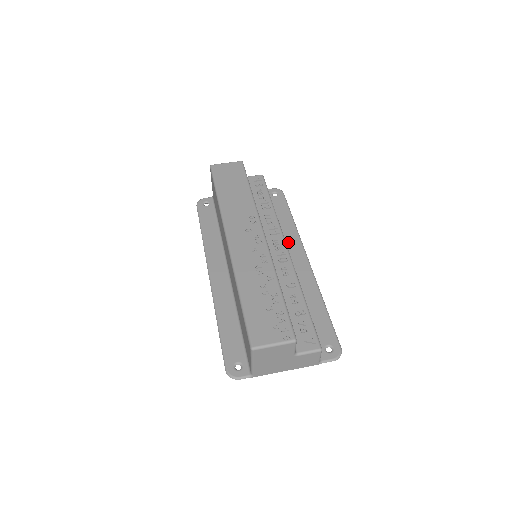
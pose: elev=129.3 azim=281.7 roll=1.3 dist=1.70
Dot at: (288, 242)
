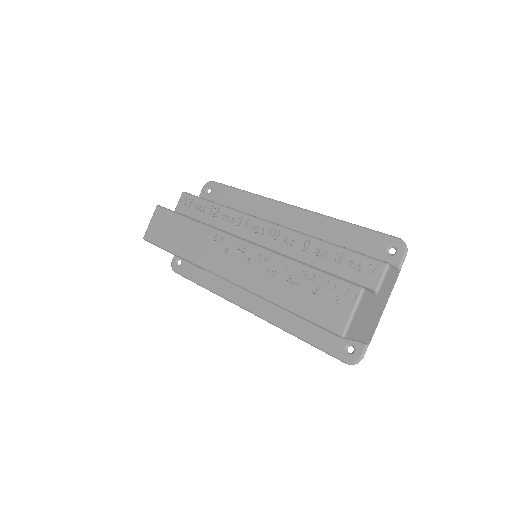
Dot at: (262, 212)
